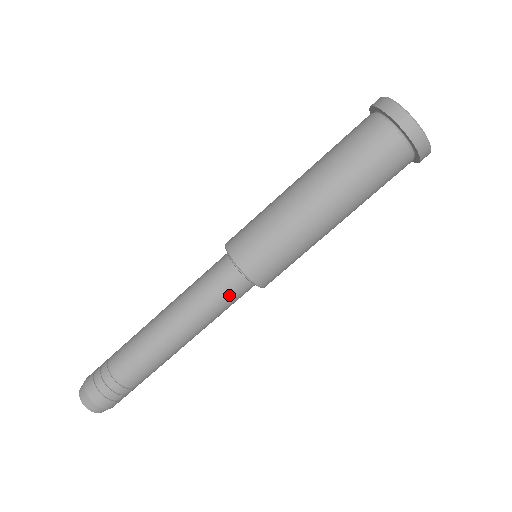
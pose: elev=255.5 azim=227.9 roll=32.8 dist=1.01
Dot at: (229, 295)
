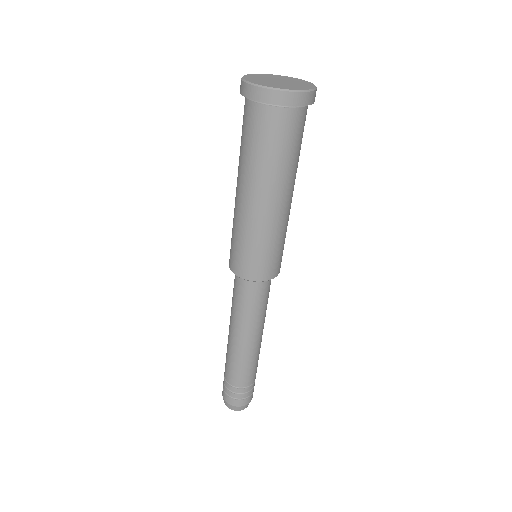
Dot at: (268, 293)
